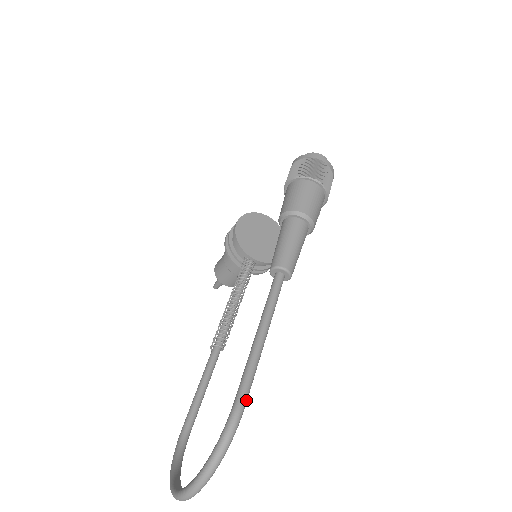
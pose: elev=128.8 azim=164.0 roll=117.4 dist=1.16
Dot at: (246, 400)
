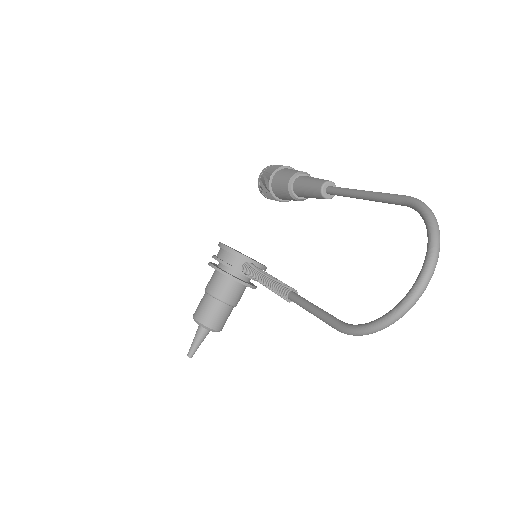
Dot at: occluded
